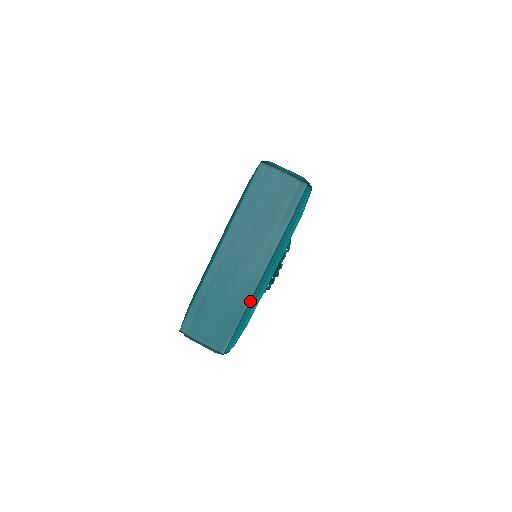
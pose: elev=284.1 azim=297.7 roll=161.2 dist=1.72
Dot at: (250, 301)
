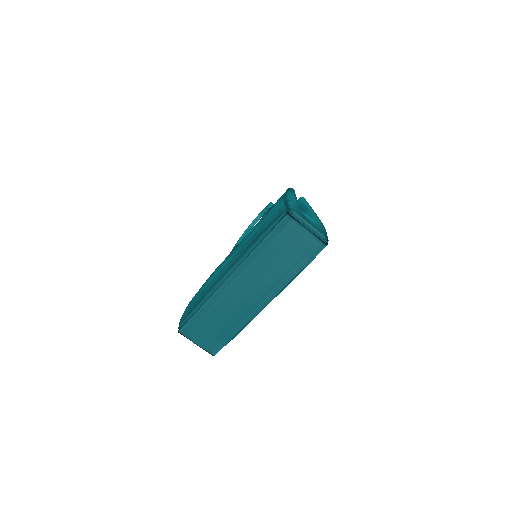
Dot at: (247, 323)
